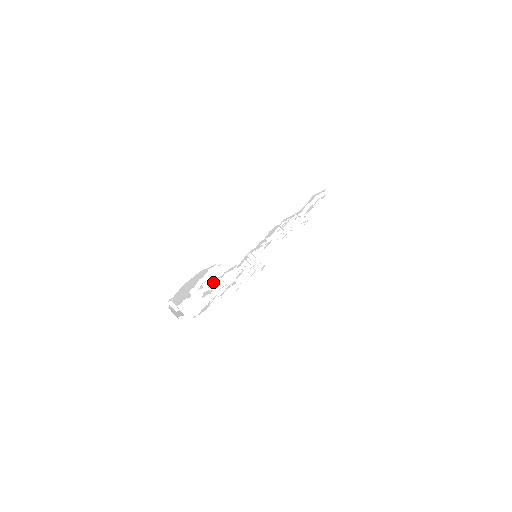
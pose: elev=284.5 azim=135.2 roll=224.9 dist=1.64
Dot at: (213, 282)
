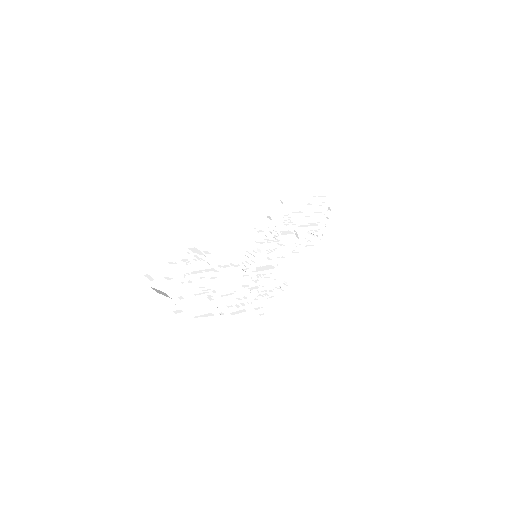
Dot at: (192, 259)
